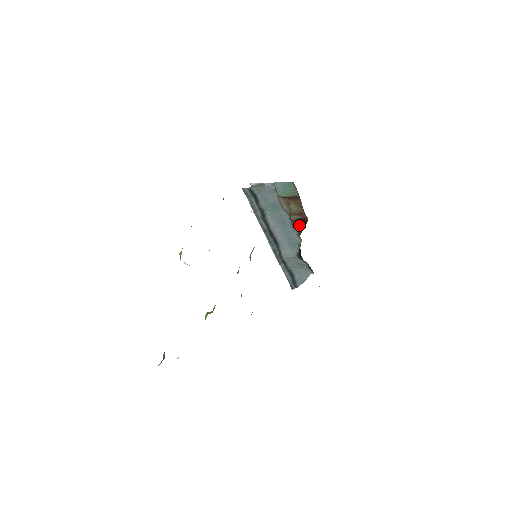
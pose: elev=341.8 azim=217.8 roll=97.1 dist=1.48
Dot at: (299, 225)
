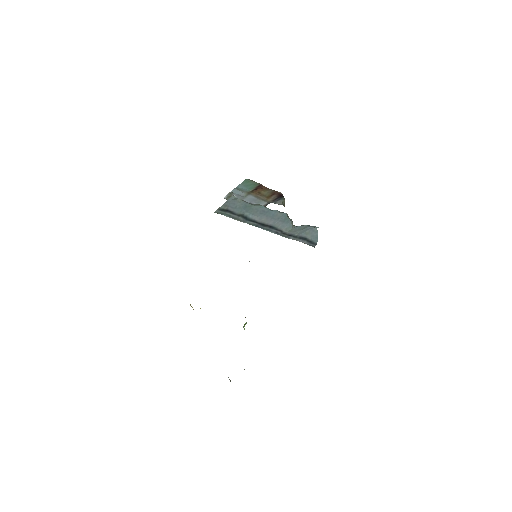
Dot at: (280, 200)
